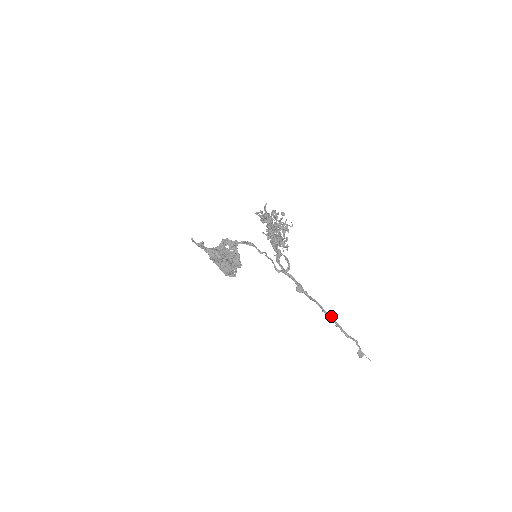
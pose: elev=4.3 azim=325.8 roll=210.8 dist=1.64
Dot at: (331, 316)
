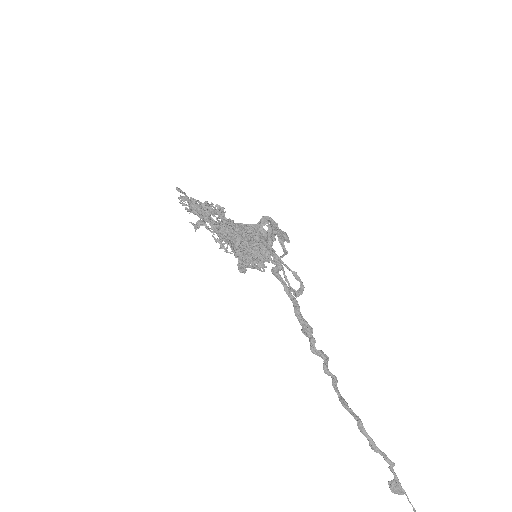
Dot at: (341, 398)
